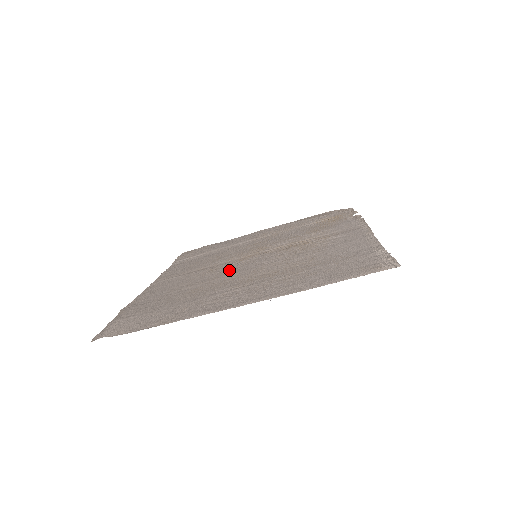
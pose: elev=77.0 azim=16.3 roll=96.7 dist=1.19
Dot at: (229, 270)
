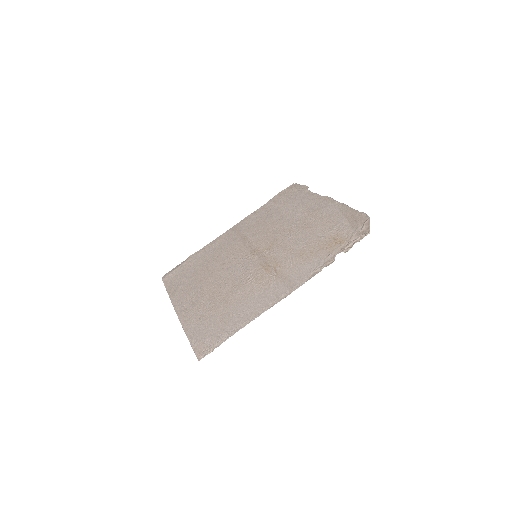
Dot at: (233, 262)
